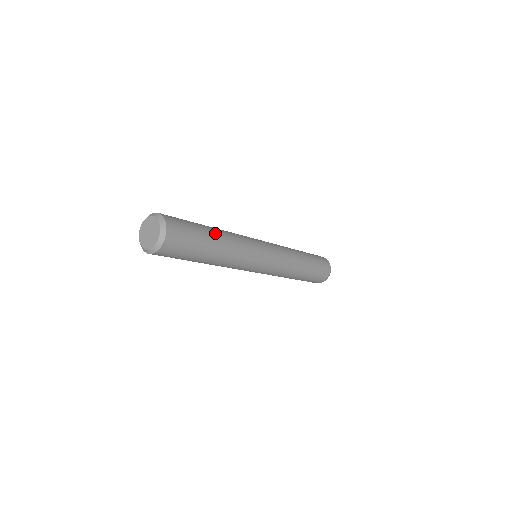
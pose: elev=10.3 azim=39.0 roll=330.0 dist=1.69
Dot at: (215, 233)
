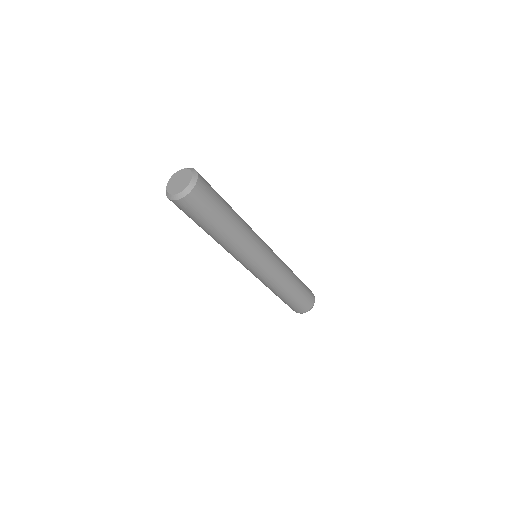
Dot at: occluded
